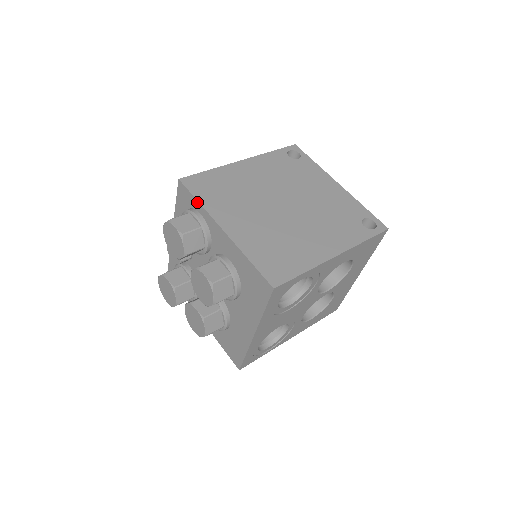
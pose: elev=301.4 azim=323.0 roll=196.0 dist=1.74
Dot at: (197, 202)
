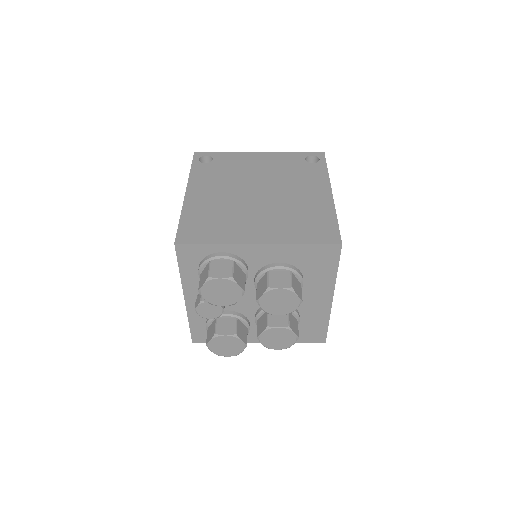
Dot at: (212, 245)
